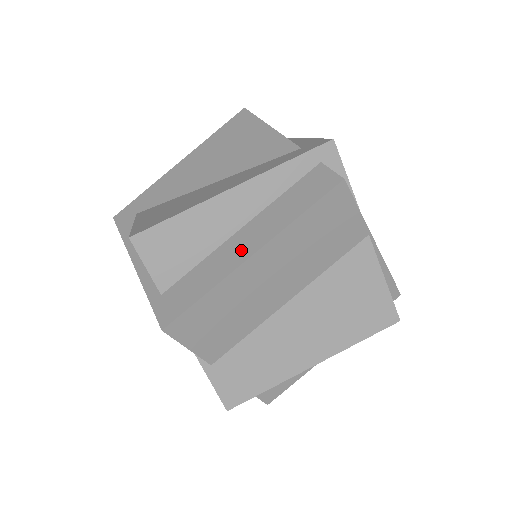
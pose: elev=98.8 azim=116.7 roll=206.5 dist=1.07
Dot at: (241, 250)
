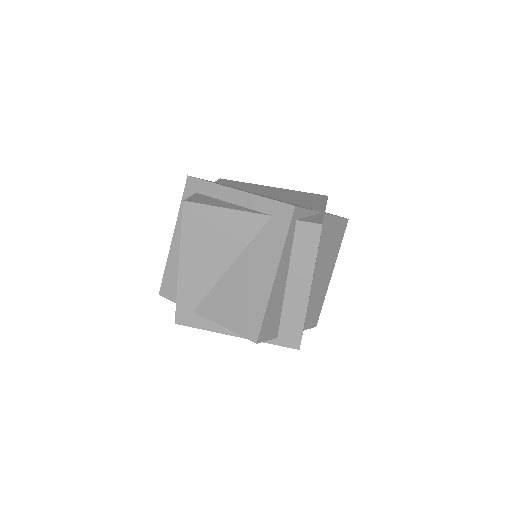
Dot at: (301, 292)
